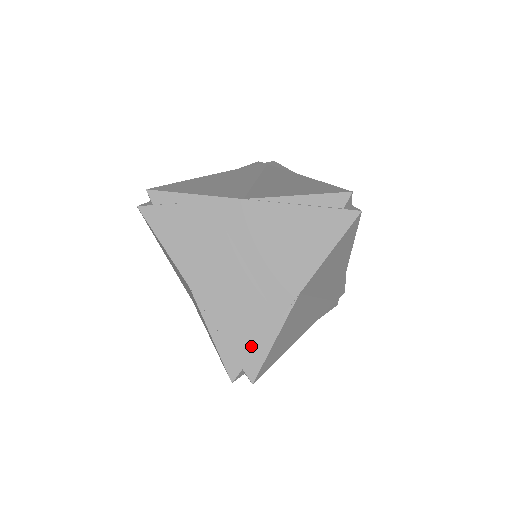
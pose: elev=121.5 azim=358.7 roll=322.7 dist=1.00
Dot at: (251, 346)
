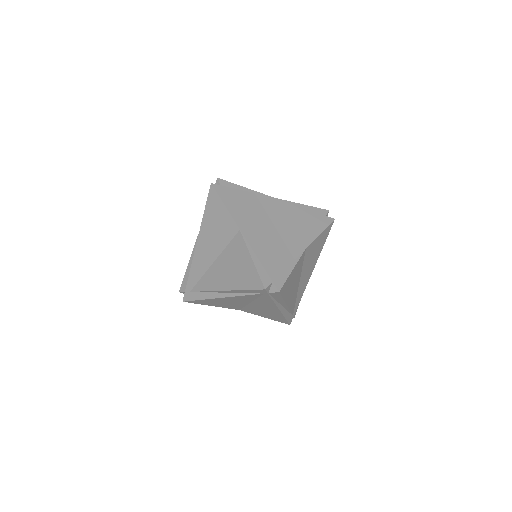
Dot at: (278, 270)
